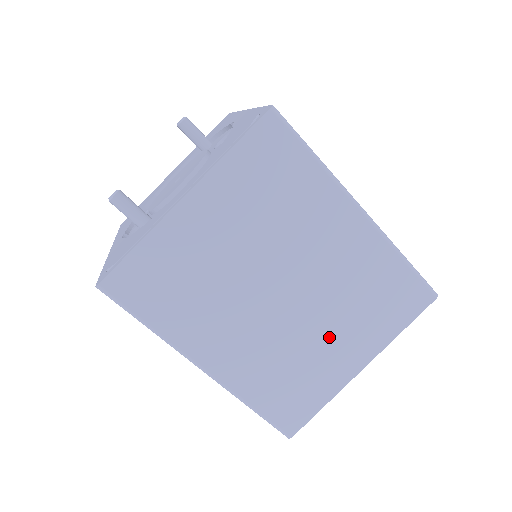
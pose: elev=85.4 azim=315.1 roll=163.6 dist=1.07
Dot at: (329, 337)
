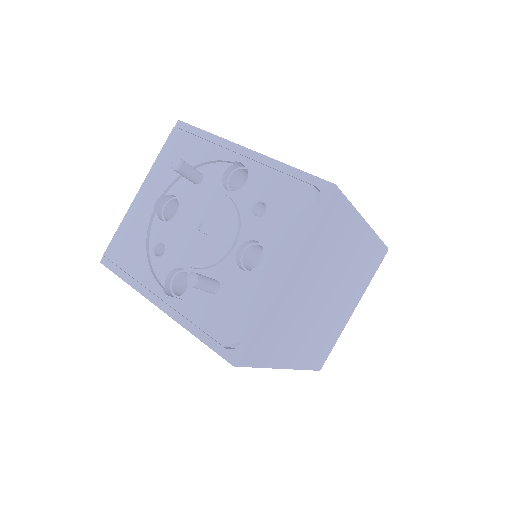
Dot at: (343, 305)
